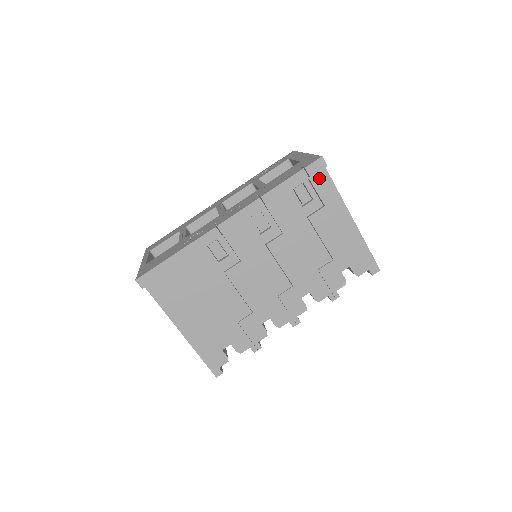
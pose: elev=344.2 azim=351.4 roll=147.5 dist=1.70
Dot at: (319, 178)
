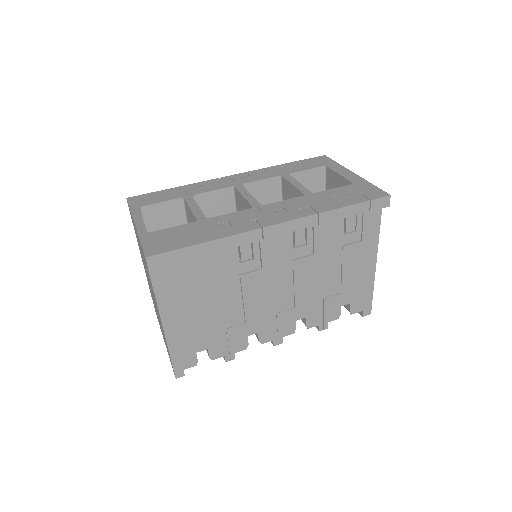
Dot at: (372, 212)
